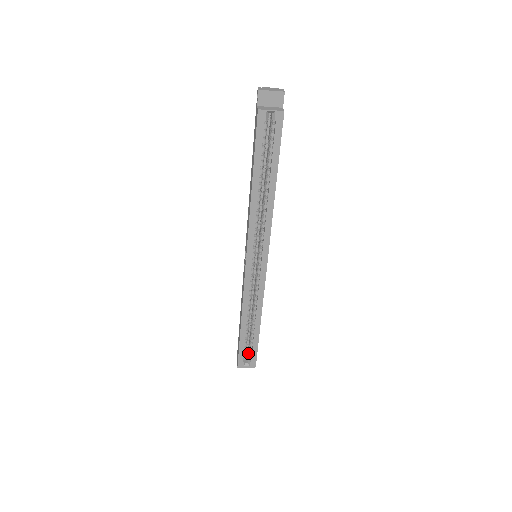
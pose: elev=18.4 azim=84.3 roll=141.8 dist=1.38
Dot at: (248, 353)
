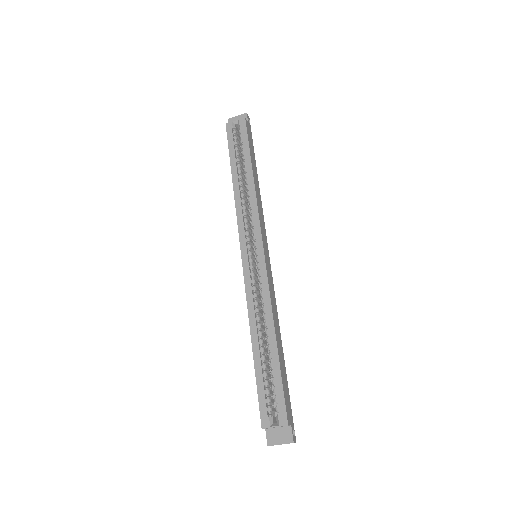
Dot at: (276, 407)
